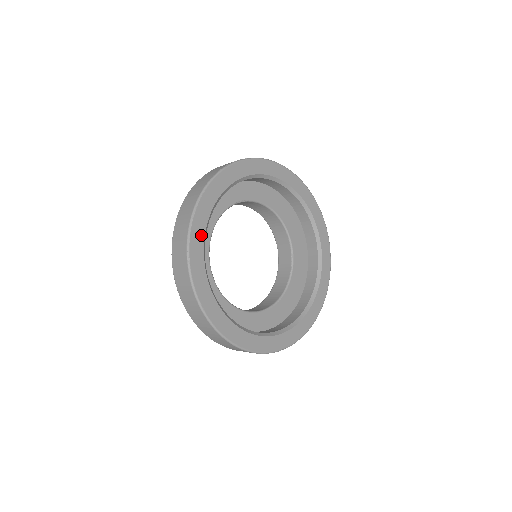
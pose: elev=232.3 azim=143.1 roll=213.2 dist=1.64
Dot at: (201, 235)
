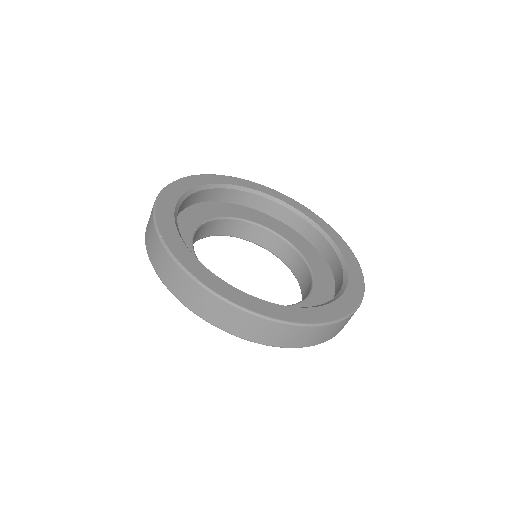
Dot at: (184, 250)
